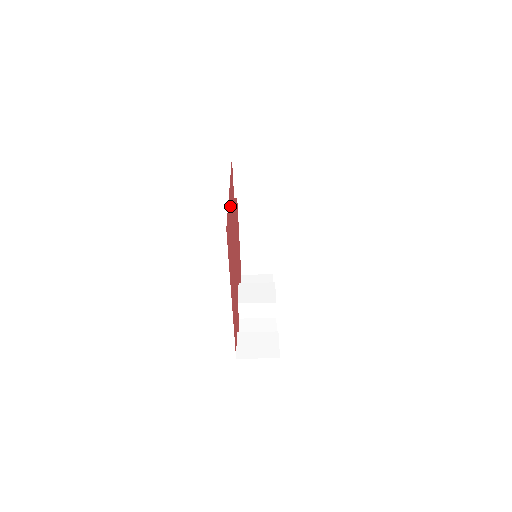
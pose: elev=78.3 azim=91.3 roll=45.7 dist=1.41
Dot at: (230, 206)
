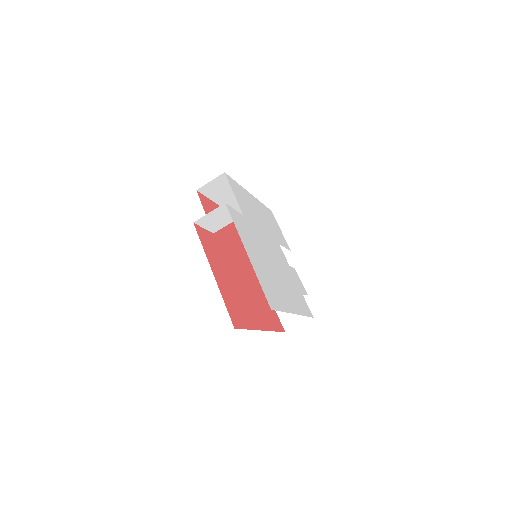
Dot at: (221, 277)
